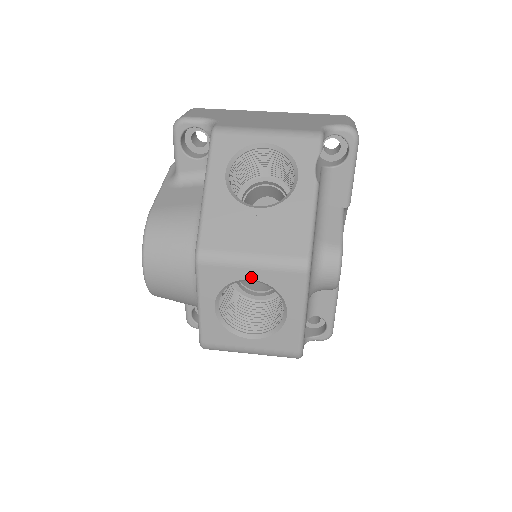
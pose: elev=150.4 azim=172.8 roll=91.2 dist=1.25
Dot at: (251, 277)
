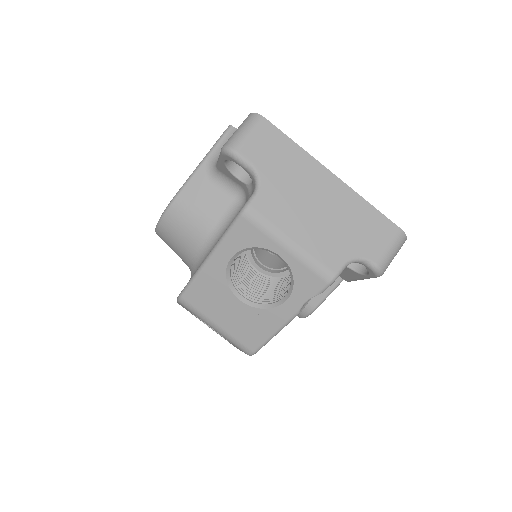
Dot at: occluded
